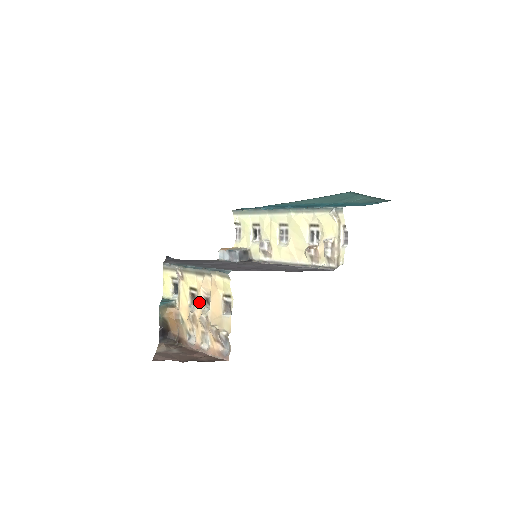
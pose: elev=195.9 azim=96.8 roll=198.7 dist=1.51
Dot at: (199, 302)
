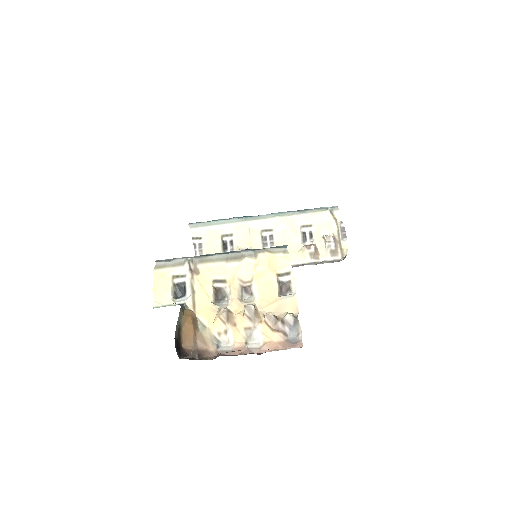
Dot at: (234, 294)
